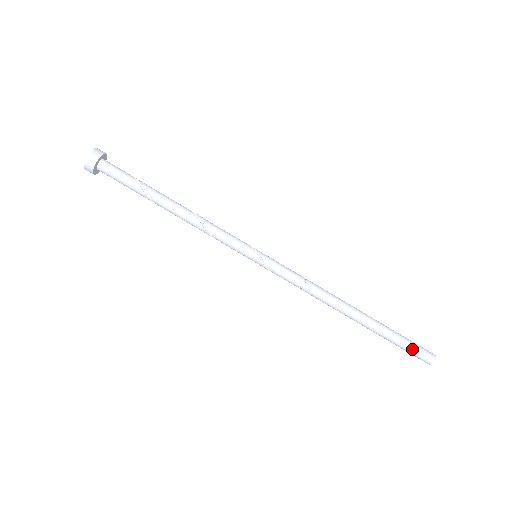
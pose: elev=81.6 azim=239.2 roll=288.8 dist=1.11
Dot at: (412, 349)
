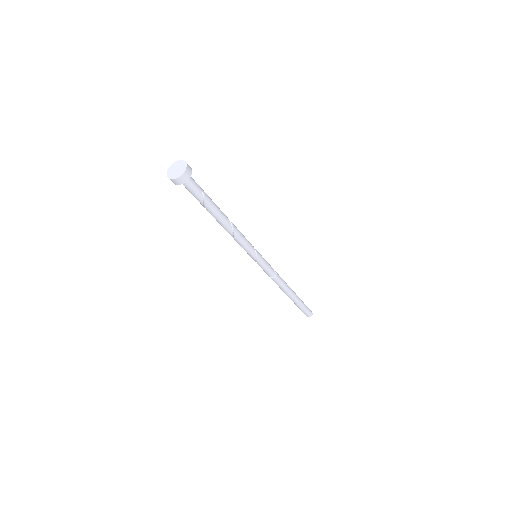
Dot at: (302, 311)
